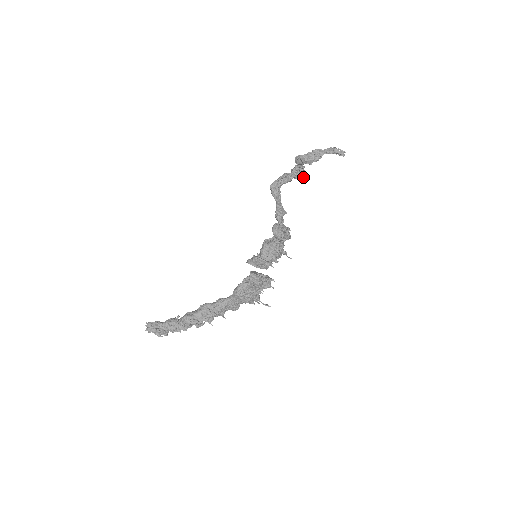
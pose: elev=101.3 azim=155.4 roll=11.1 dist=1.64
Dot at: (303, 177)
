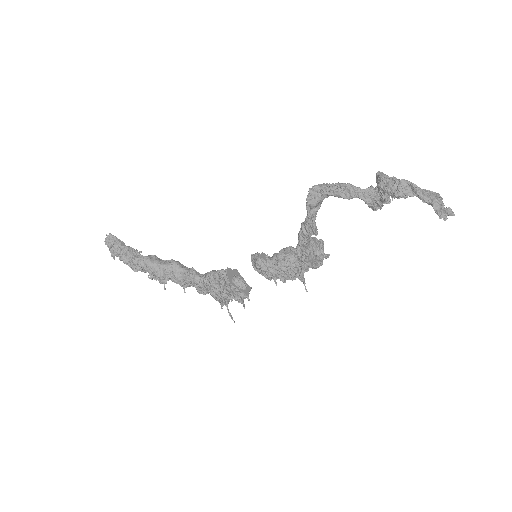
Dot at: (380, 207)
